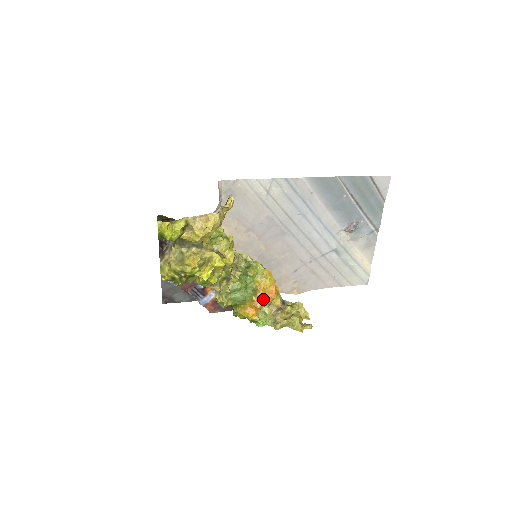
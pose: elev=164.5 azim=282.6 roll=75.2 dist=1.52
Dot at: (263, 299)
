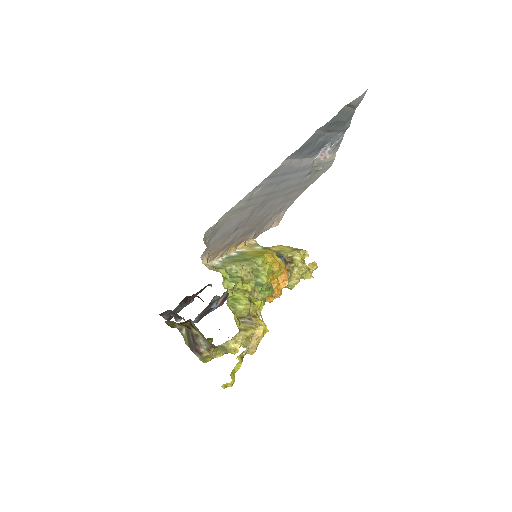
Dot at: (280, 288)
